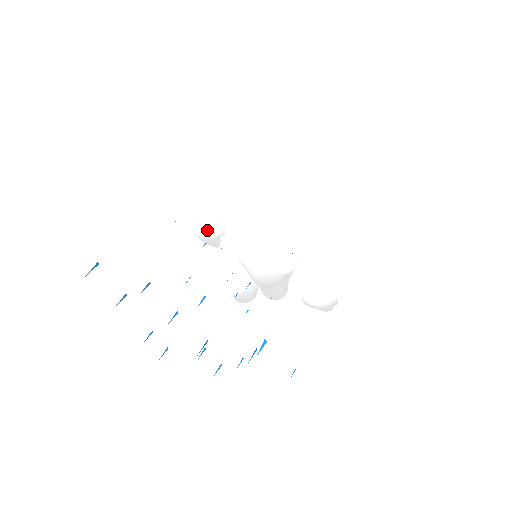
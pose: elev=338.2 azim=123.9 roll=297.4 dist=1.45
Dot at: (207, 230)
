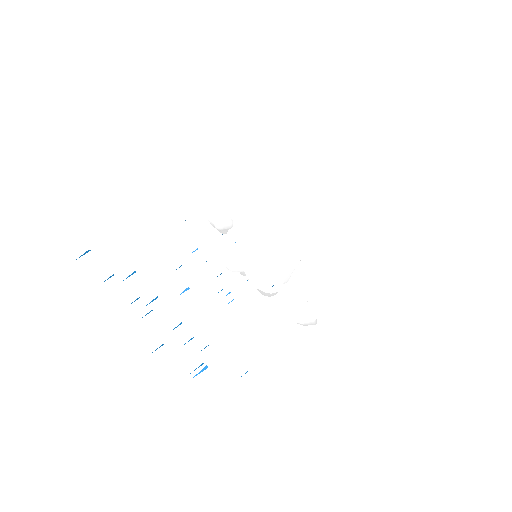
Dot at: (214, 222)
